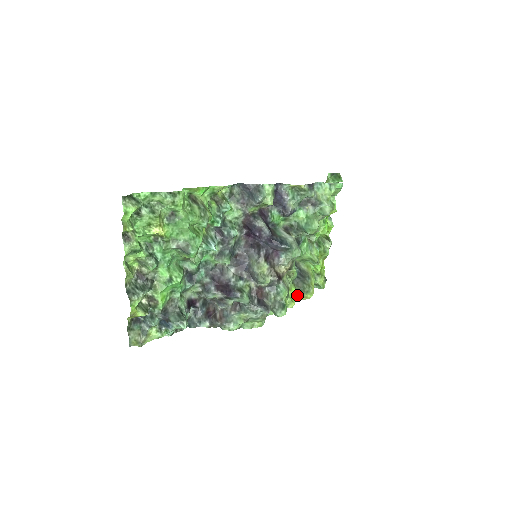
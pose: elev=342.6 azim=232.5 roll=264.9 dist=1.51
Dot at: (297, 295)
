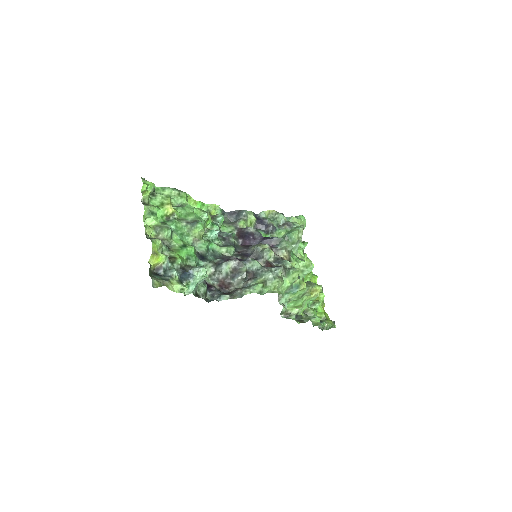
Dot at: (306, 286)
